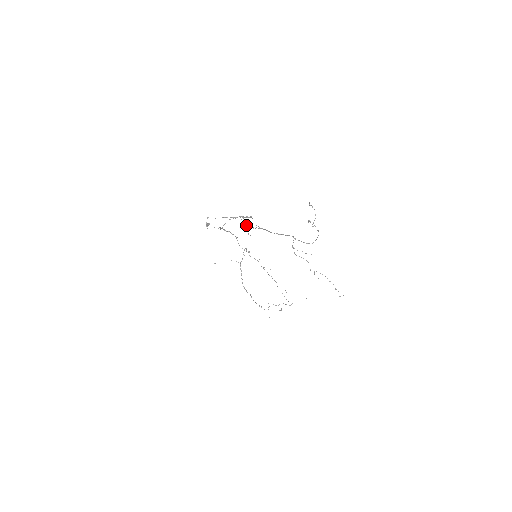
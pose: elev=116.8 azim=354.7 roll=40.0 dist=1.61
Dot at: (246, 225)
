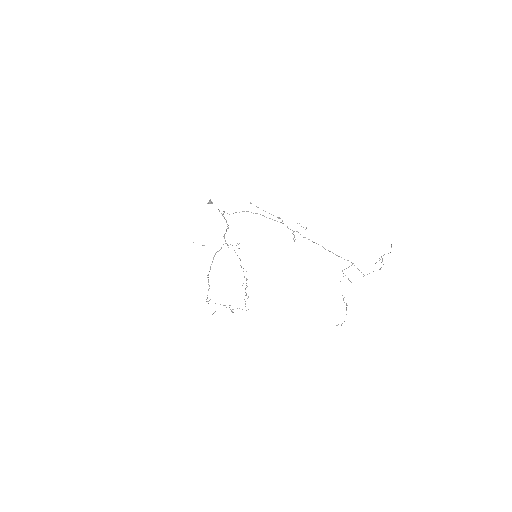
Dot at: occluded
